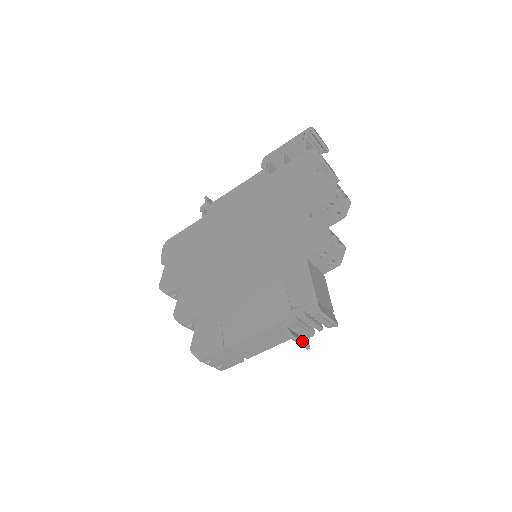
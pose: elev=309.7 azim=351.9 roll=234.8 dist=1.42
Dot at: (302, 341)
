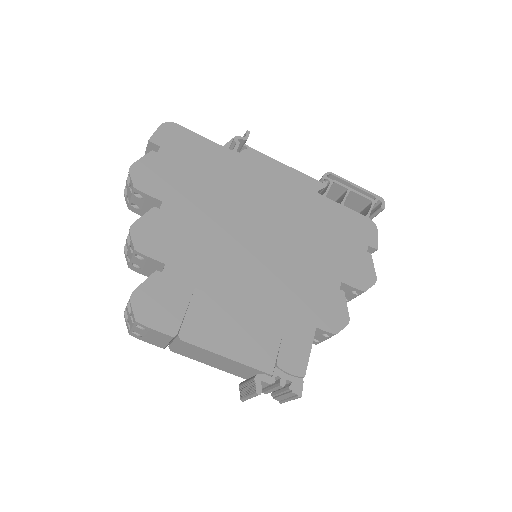
Dot at: (252, 397)
